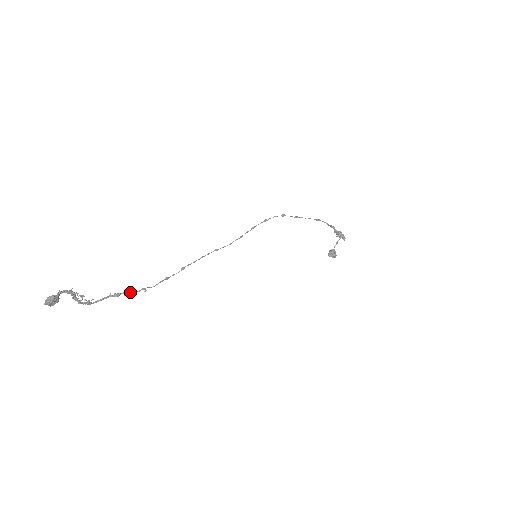
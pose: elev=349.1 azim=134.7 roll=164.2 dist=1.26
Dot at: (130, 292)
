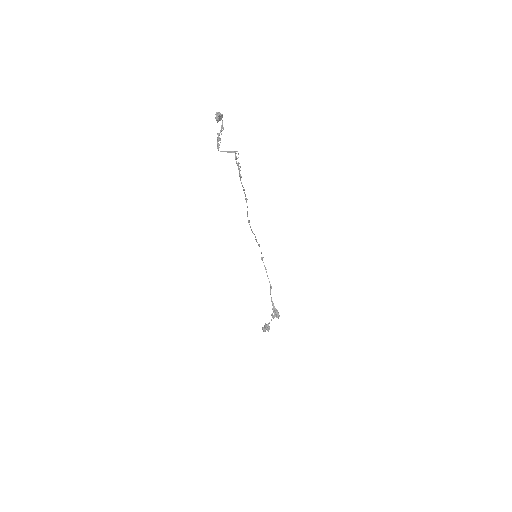
Dot at: (239, 166)
